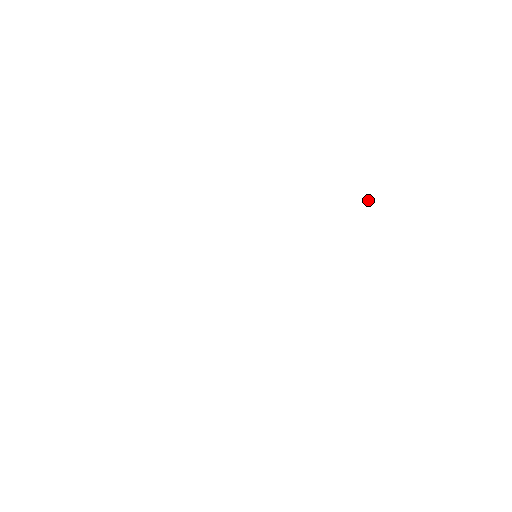
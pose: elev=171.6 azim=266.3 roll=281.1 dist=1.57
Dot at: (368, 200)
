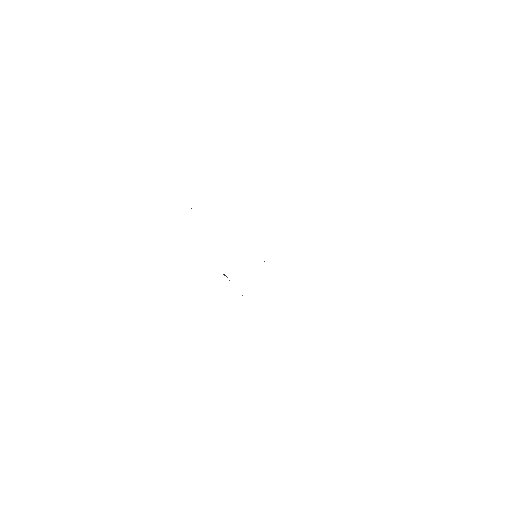
Dot at: occluded
